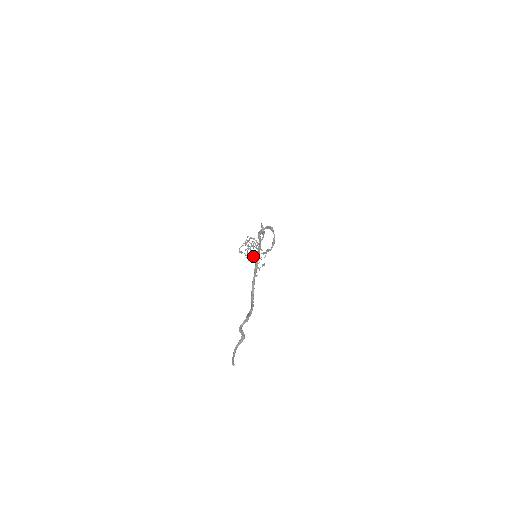
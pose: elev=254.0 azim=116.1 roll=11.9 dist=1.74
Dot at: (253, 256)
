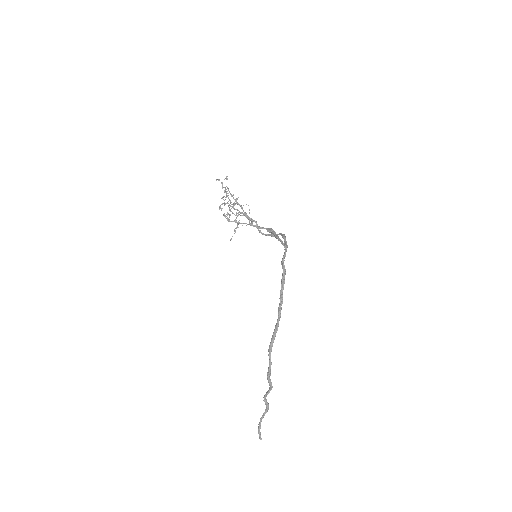
Dot at: (230, 210)
